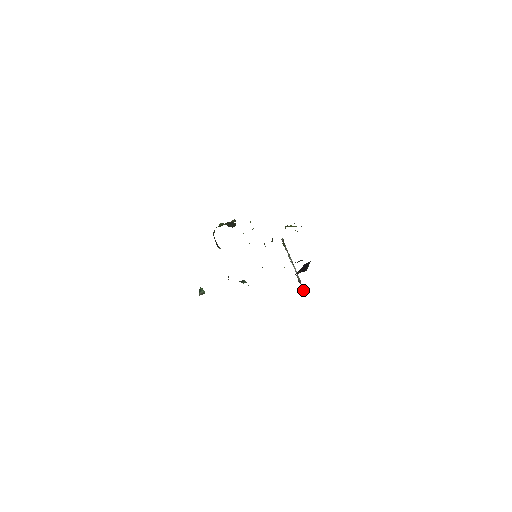
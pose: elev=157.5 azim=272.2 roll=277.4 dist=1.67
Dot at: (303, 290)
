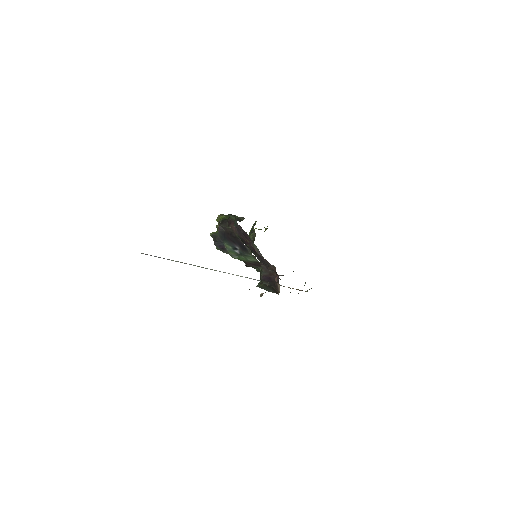
Dot at: occluded
